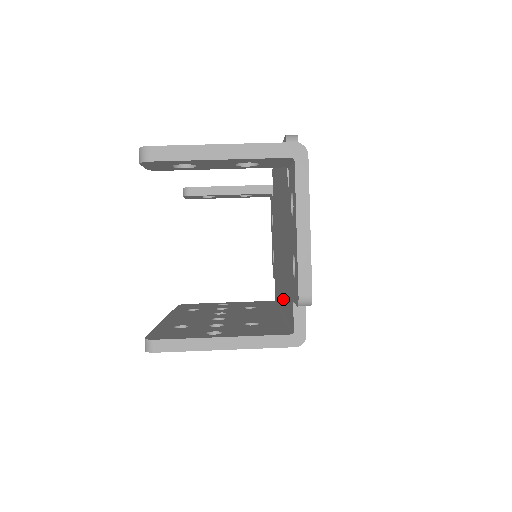
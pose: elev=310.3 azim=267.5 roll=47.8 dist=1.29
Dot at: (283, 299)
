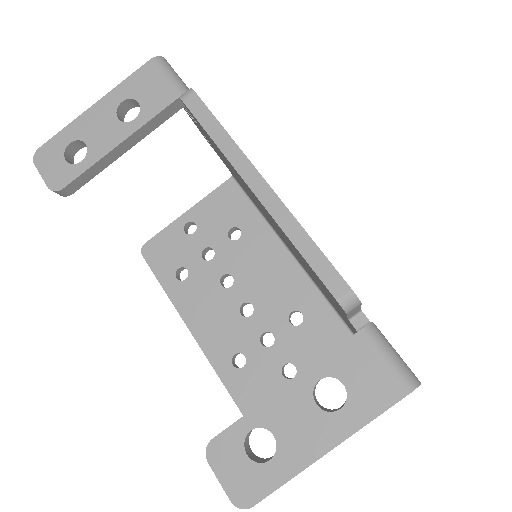
Dot at: occluded
